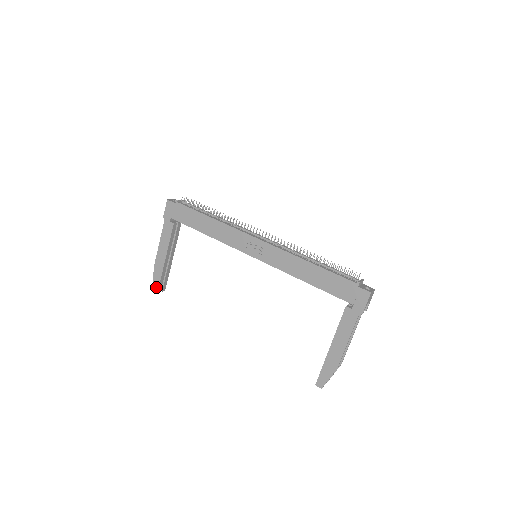
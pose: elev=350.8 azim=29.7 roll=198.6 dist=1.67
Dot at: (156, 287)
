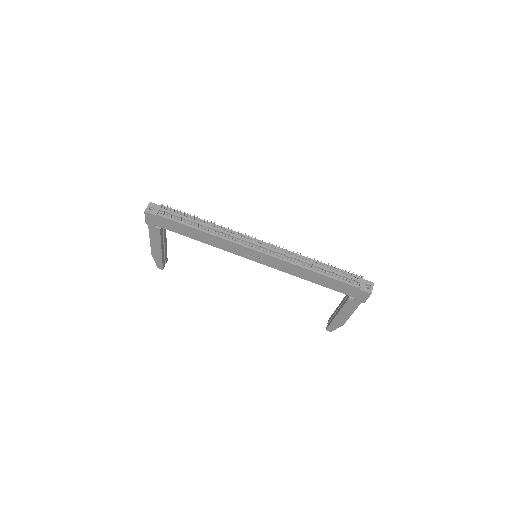
Dot at: (160, 266)
